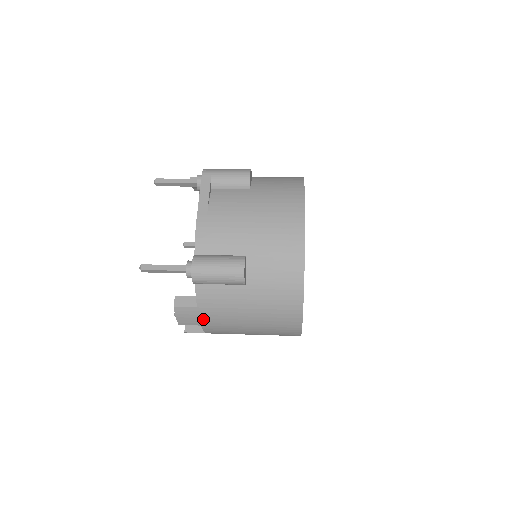
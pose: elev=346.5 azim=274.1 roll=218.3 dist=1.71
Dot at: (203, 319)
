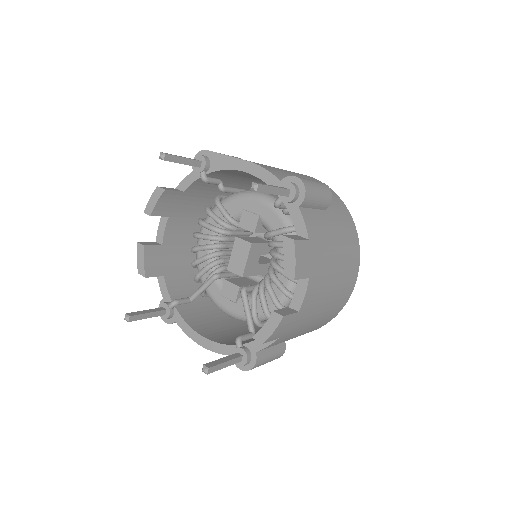
Dot at: (312, 262)
